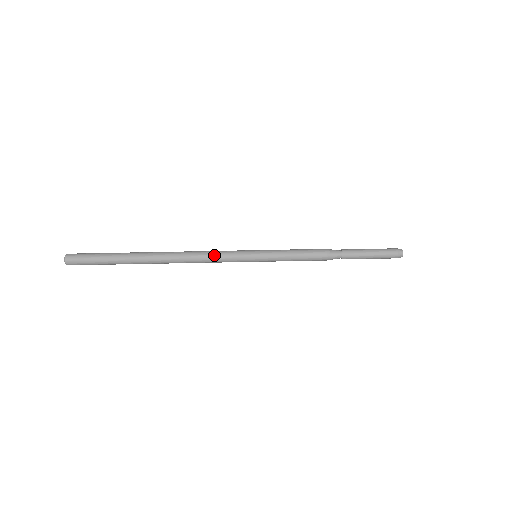
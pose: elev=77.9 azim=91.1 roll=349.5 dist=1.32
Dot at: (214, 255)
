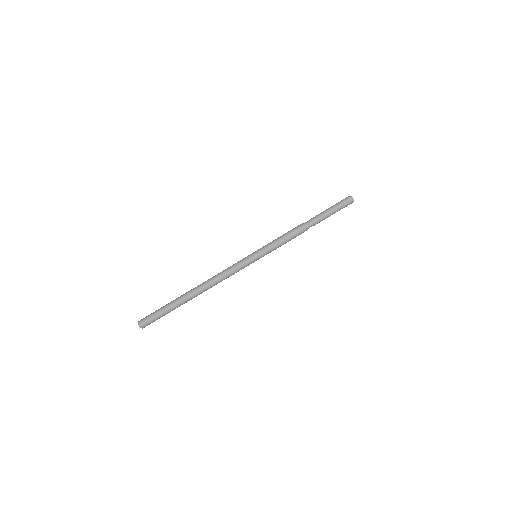
Dot at: (231, 274)
